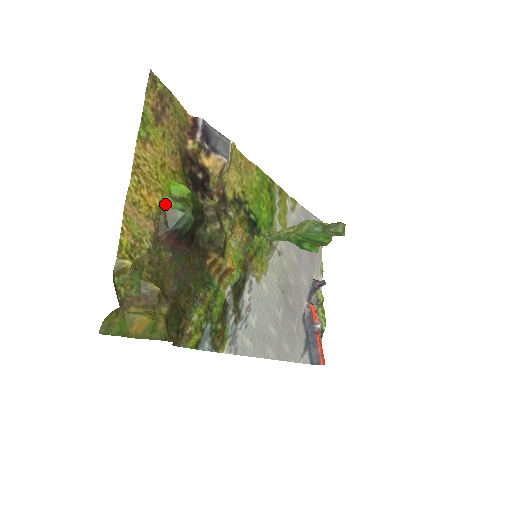
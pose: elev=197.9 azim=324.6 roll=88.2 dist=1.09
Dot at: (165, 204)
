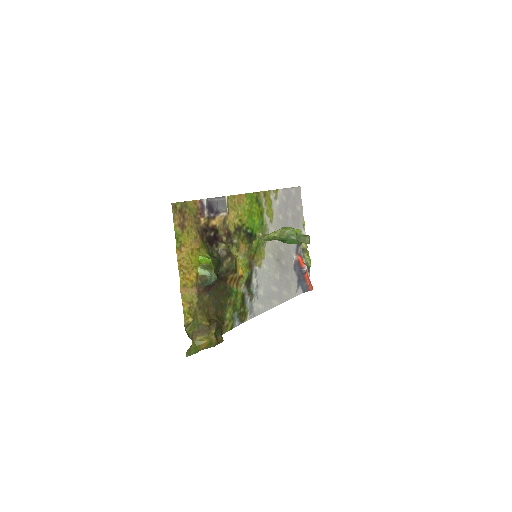
Dot at: (199, 273)
